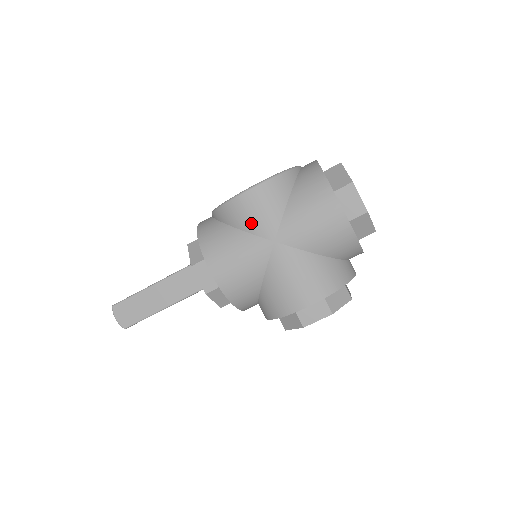
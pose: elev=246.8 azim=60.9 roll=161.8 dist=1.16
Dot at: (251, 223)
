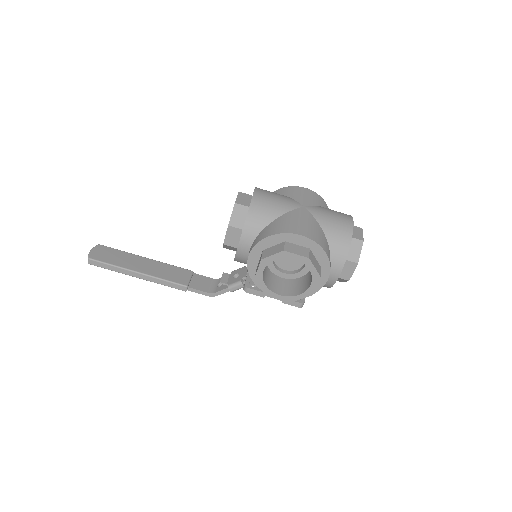
Dot at: (296, 196)
